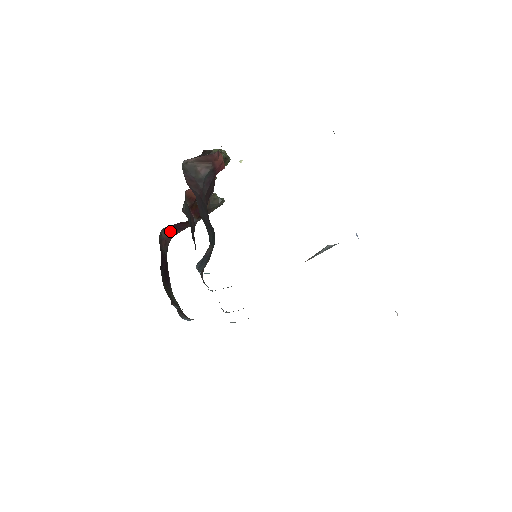
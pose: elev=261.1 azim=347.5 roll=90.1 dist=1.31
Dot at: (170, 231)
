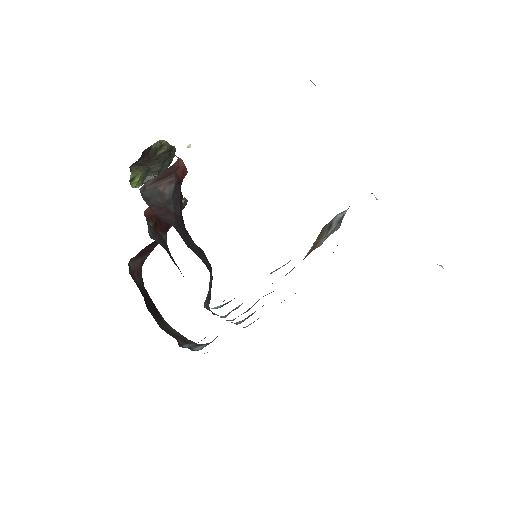
Dot at: (138, 259)
